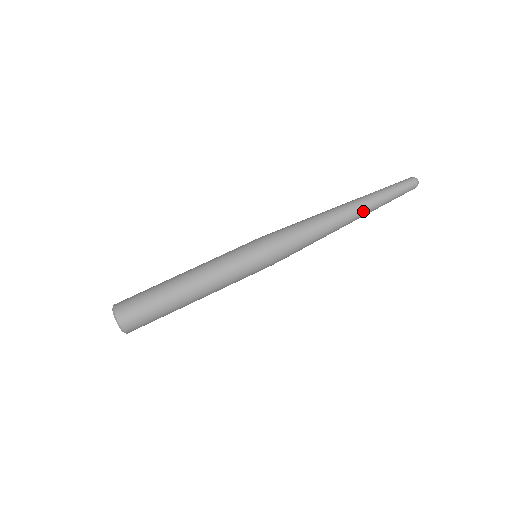
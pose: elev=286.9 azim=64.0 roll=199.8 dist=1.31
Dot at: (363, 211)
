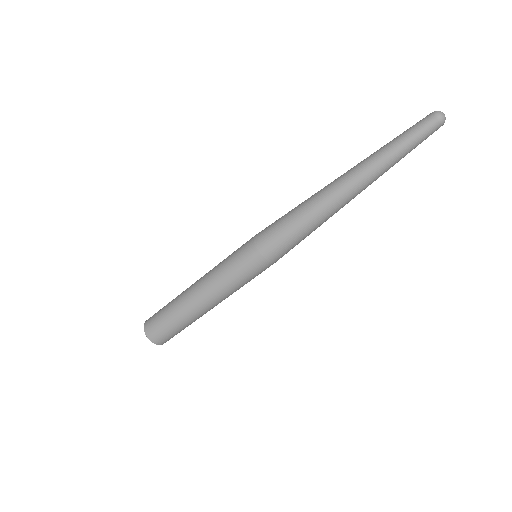
Dot at: (369, 184)
